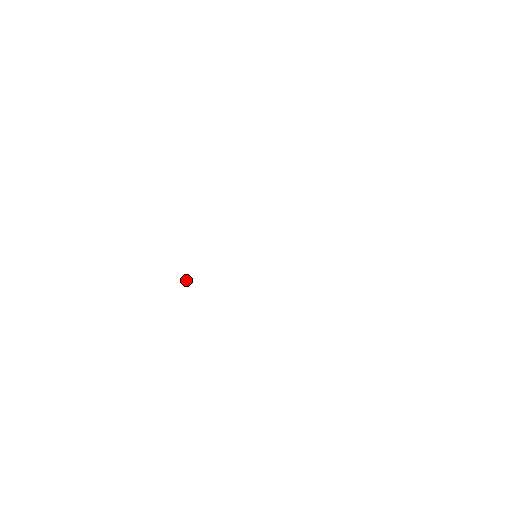
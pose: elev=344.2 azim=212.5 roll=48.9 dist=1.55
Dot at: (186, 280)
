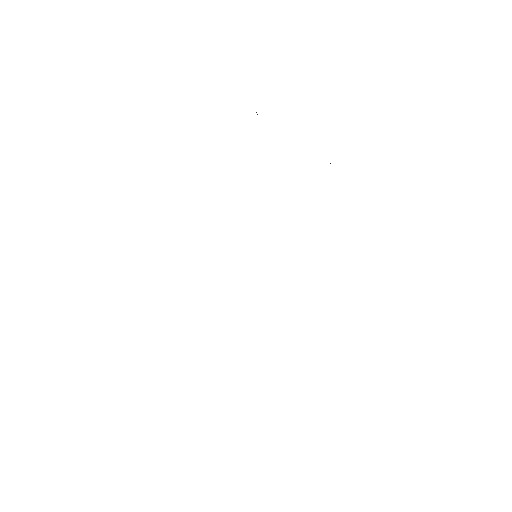
Dot at: occluded
